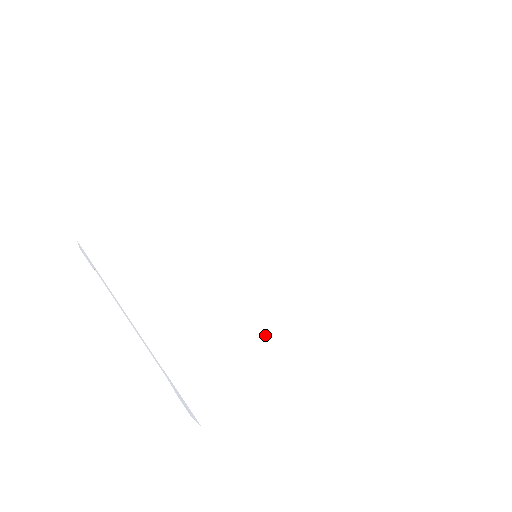
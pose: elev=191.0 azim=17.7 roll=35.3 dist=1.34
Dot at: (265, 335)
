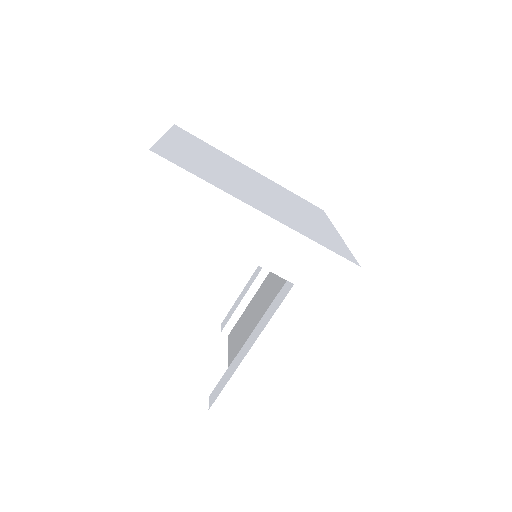
Dot at: (241, 193)
